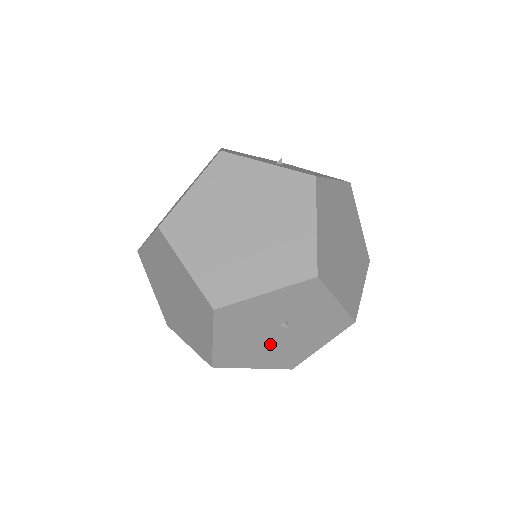
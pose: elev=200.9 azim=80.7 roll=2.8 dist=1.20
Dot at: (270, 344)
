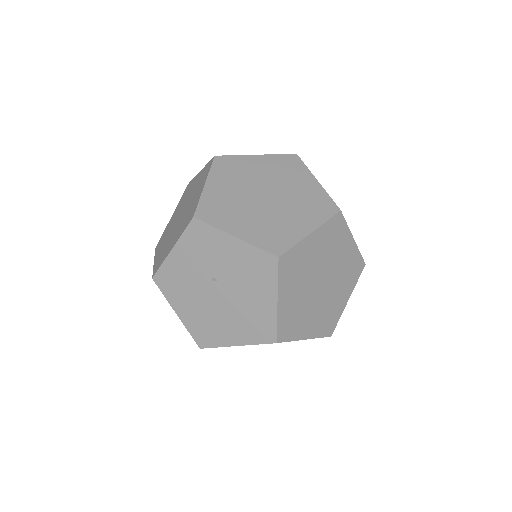
Dot at: (224, 309)
